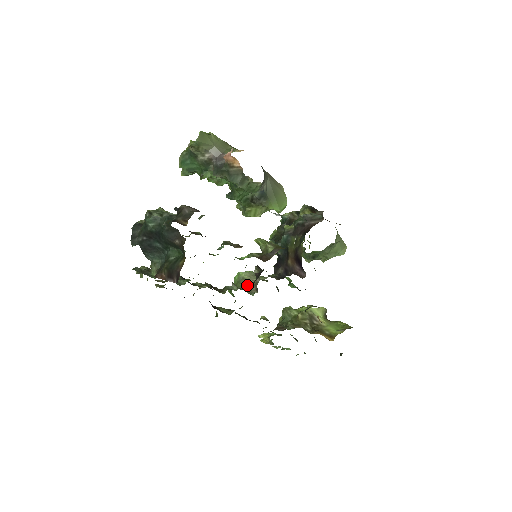
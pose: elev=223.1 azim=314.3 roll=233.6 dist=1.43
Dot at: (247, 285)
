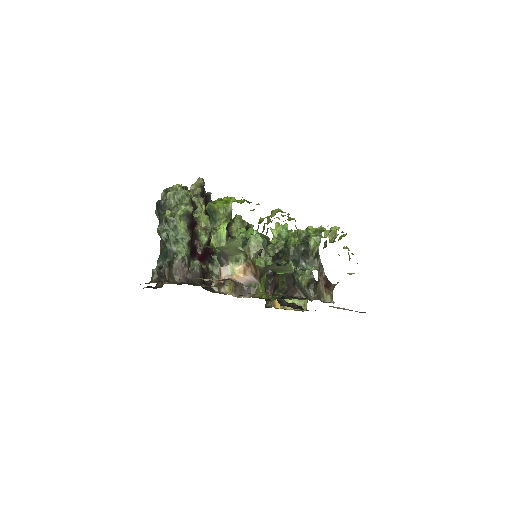
Dot at: (246, 251)
